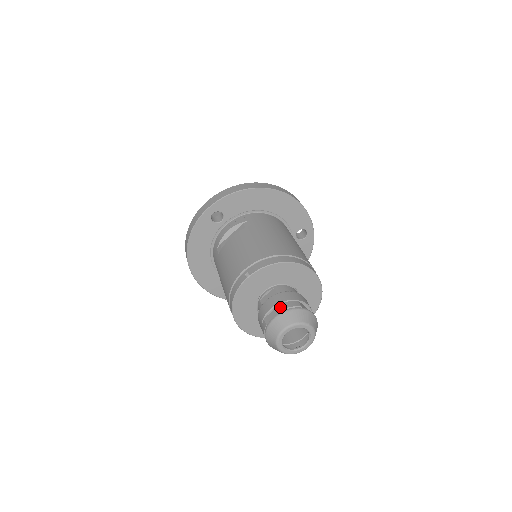
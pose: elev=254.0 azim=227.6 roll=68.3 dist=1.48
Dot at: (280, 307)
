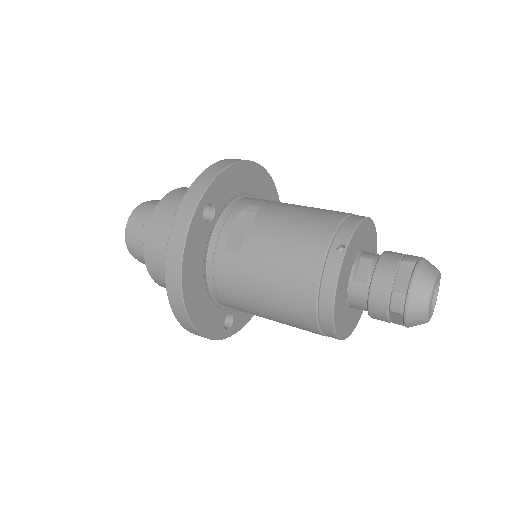
Dot at: (404, 266)
